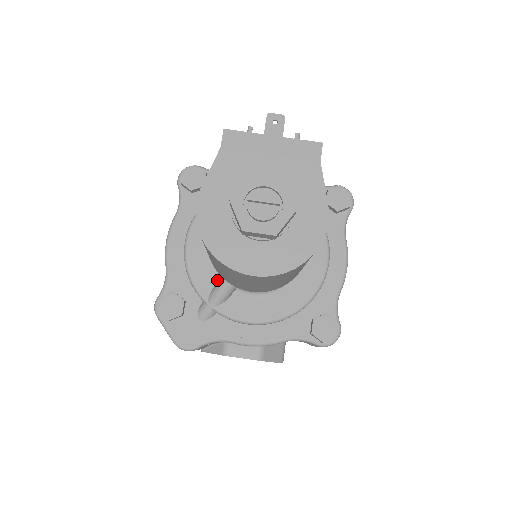
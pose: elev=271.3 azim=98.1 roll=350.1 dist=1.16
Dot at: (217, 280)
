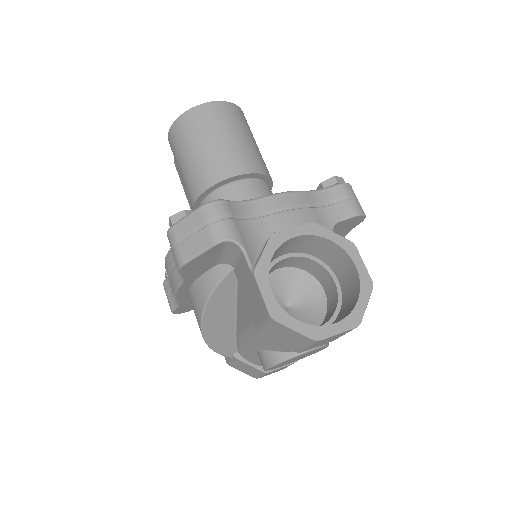
Dot at: occluded
